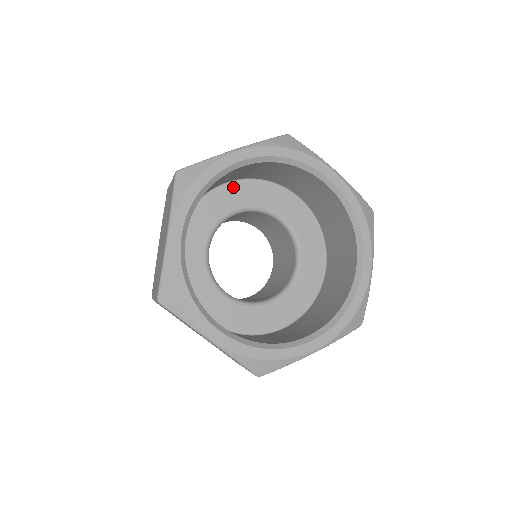
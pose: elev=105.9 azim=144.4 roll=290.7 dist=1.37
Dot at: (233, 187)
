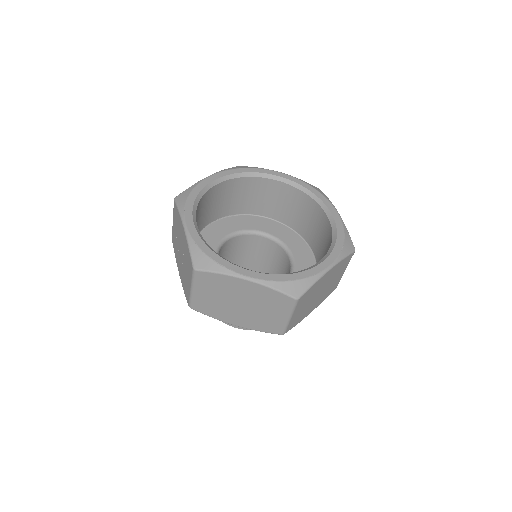
Dot at: (271, 222)
